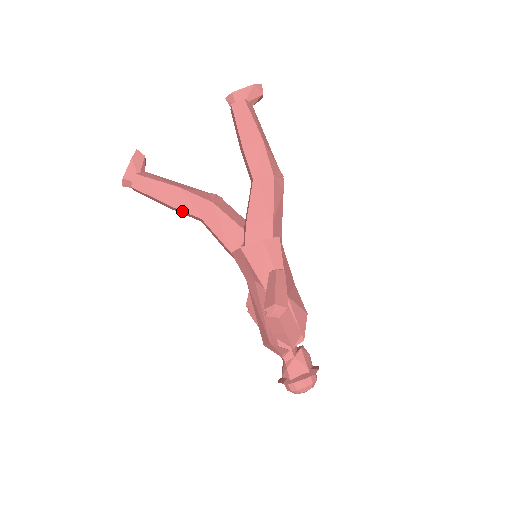
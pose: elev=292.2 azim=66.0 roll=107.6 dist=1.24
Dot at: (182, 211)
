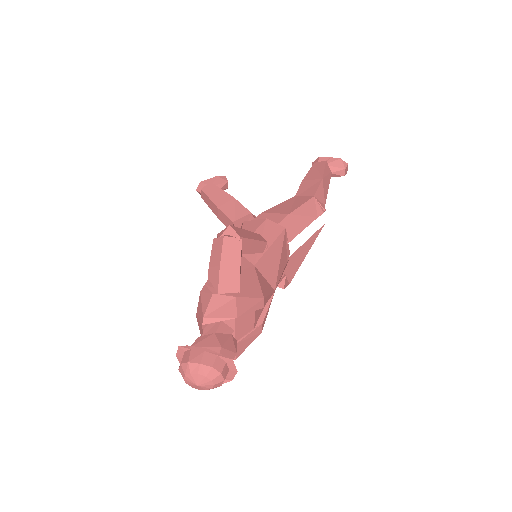
Dot at: (223, 214)
